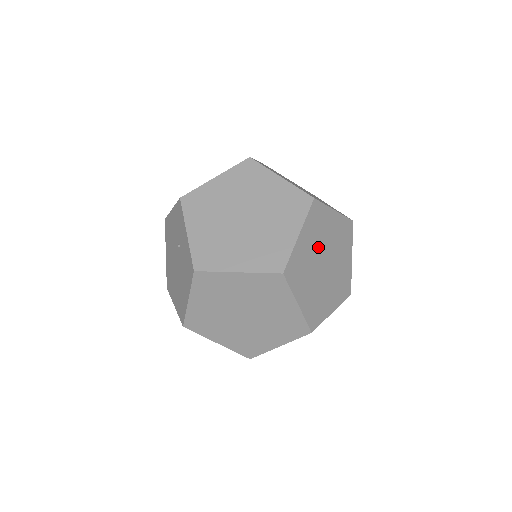
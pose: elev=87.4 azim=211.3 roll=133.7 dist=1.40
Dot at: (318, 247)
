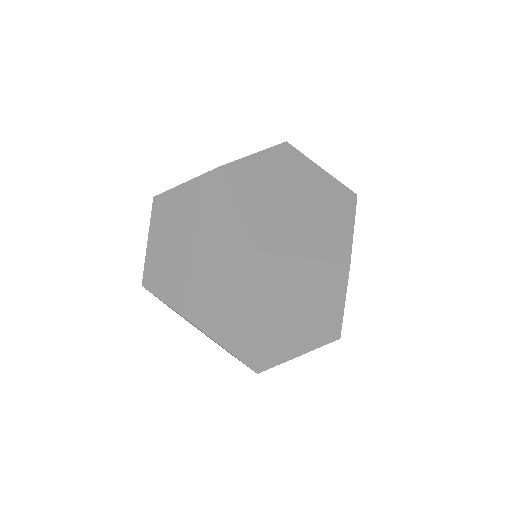
Dot at: occluded
